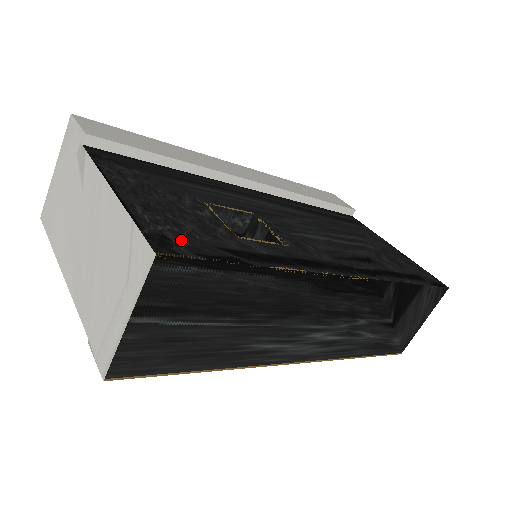
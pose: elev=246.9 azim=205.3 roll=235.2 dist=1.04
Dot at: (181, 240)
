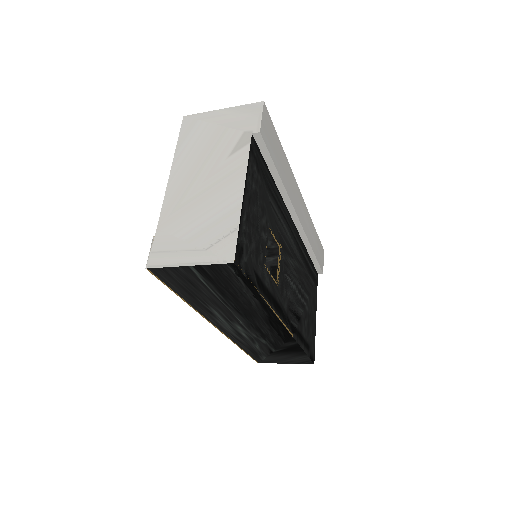
Dot at: (246, 256)
